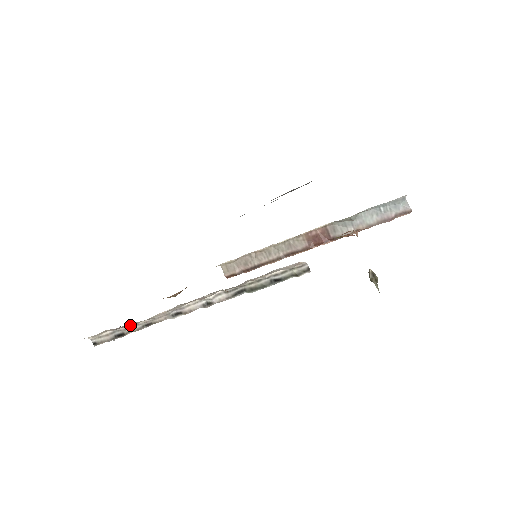
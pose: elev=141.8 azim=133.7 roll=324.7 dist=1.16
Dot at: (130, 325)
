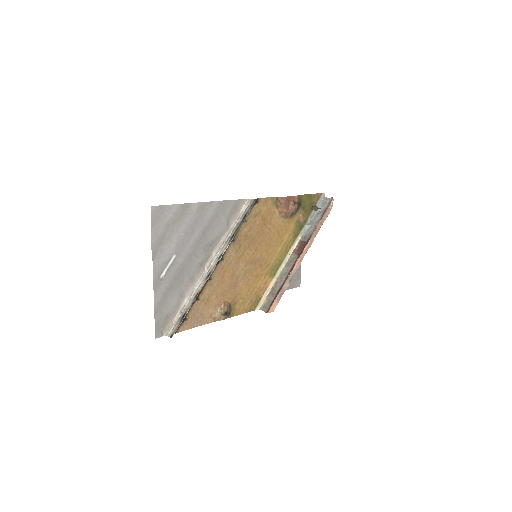
Dot at: (186, 303)
